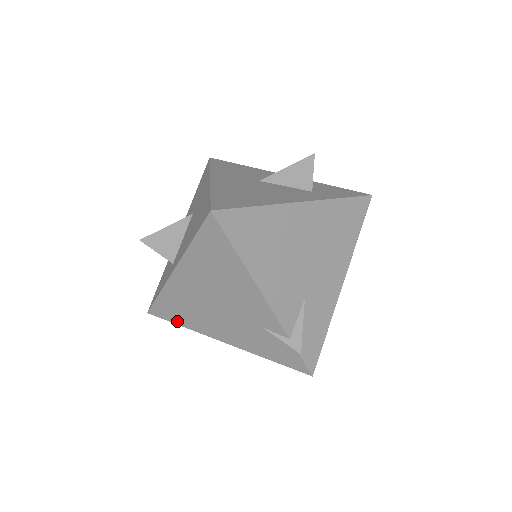
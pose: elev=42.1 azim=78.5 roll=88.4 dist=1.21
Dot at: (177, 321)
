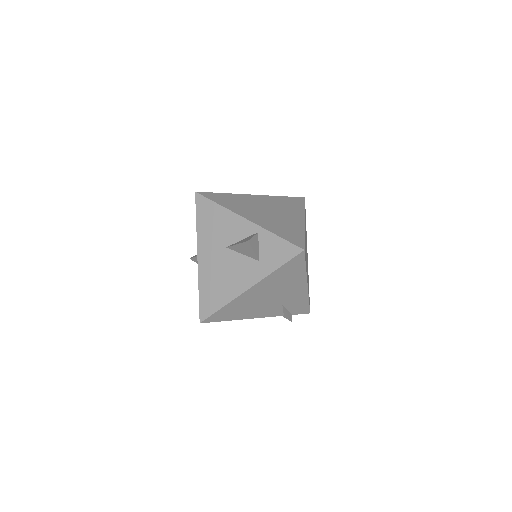
Dot at: occluded
